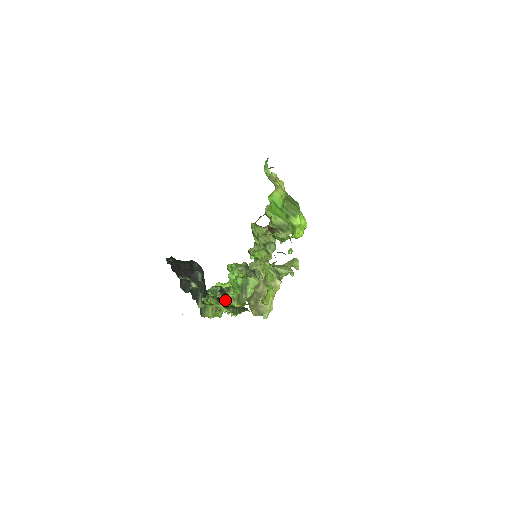
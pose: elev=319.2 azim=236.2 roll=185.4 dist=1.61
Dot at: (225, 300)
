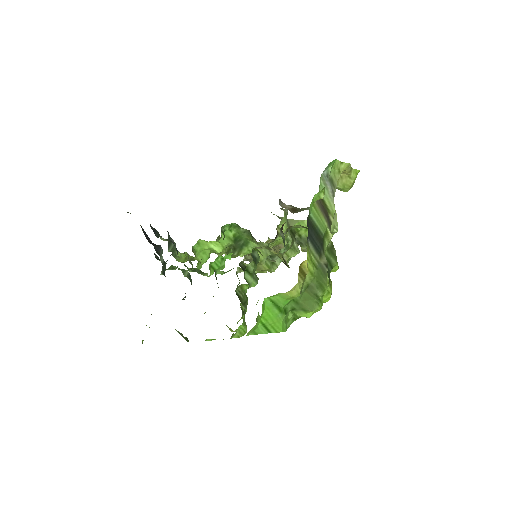
Dot at: (200, 268)
